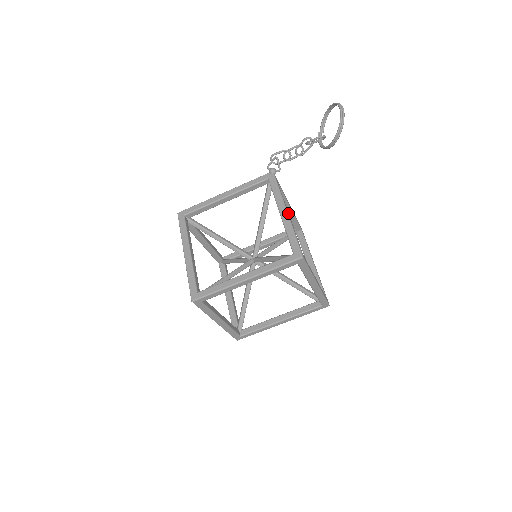
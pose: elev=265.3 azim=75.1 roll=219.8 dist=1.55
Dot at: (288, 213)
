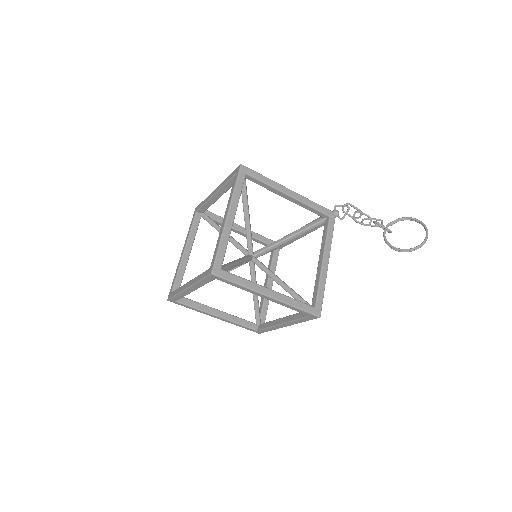
Dot at: (327, 264)
